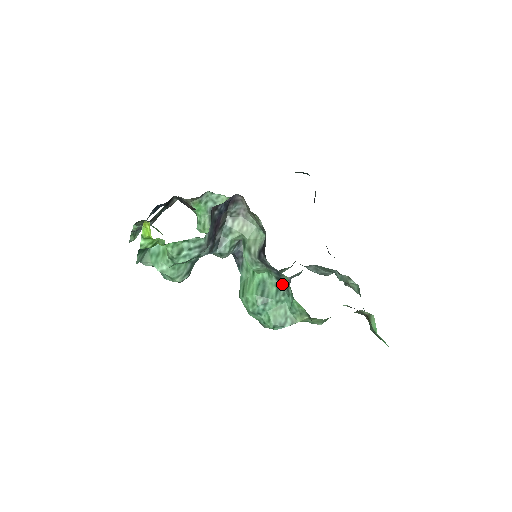
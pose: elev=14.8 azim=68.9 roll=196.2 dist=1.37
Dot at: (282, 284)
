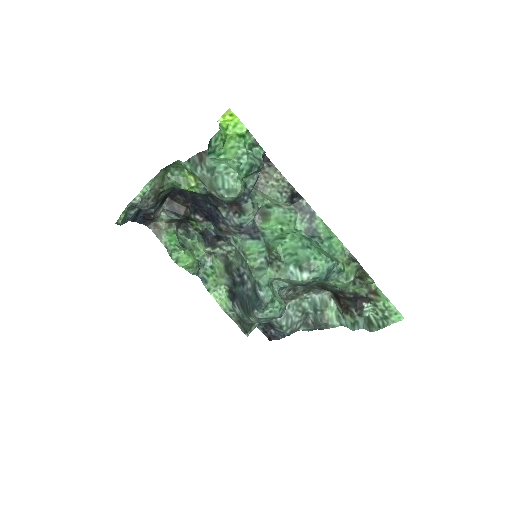
Dot at: (312, 236)
